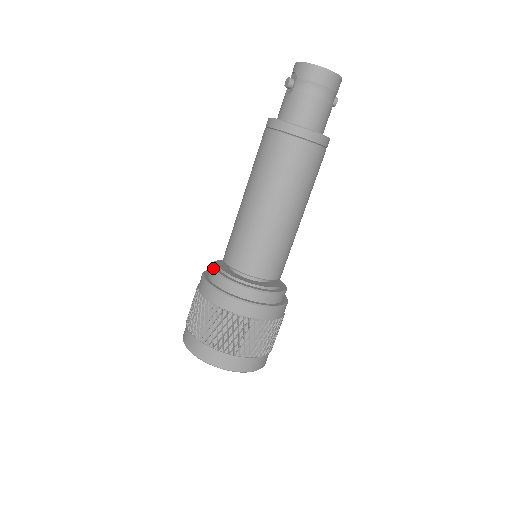
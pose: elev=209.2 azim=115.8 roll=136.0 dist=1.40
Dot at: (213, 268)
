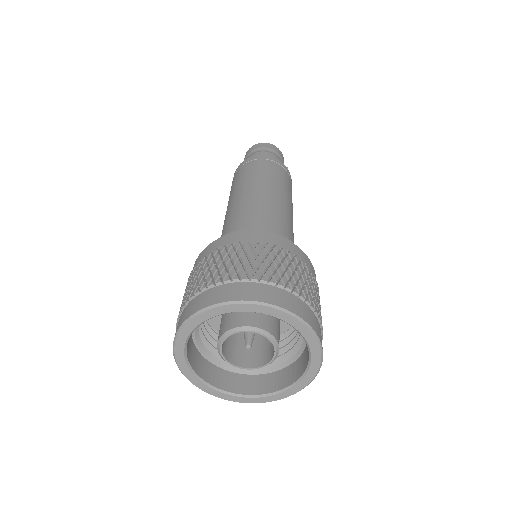
Dot at: occluded
